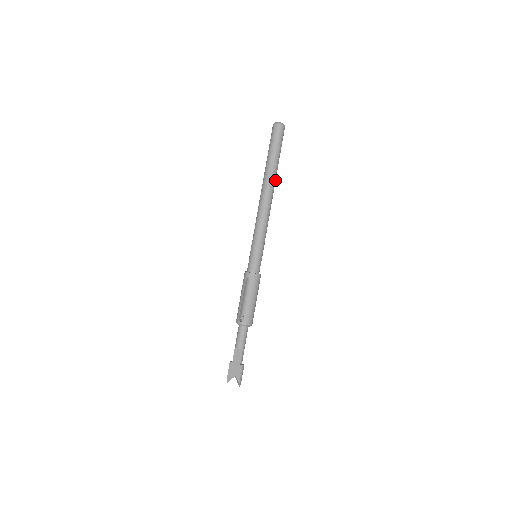
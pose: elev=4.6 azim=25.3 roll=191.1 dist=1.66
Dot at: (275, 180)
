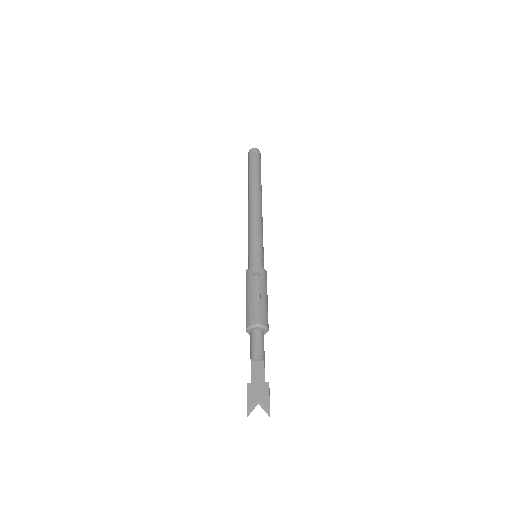
Dot at: (261, 191)
